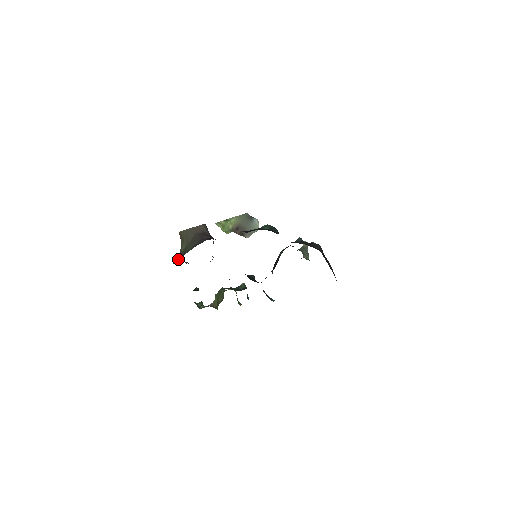
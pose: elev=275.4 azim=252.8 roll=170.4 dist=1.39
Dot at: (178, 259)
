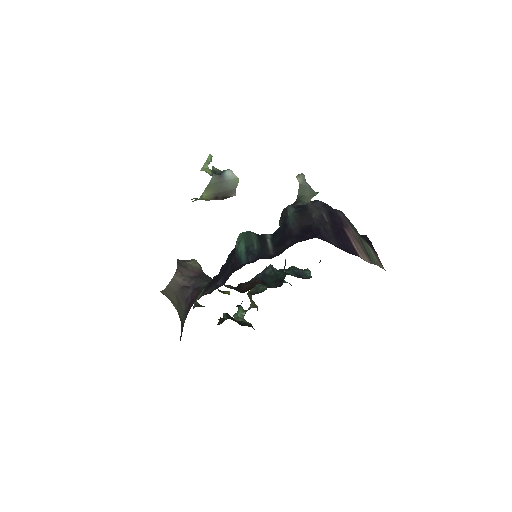
Dot at: (181, 331)
